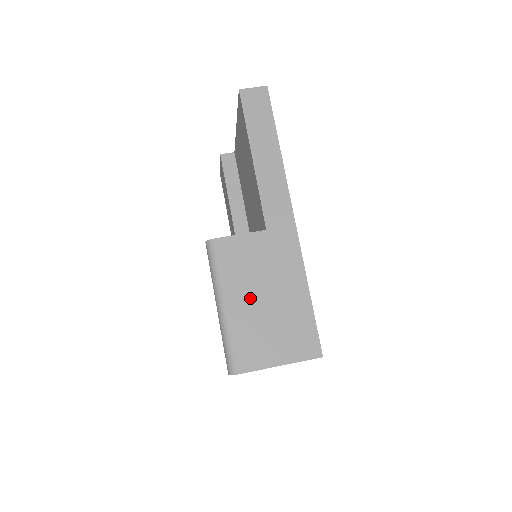
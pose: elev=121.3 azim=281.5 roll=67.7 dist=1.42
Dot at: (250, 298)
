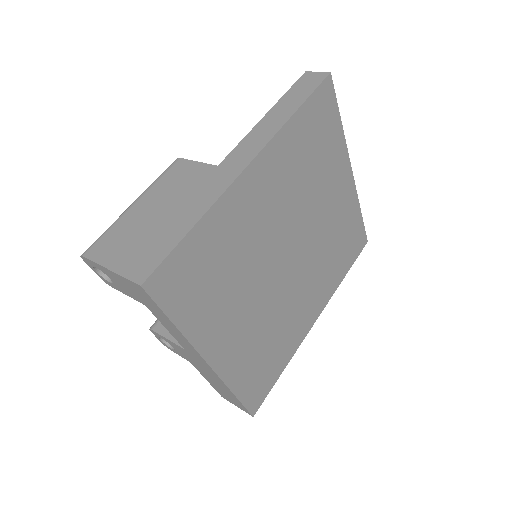
Dot at: (152, 207)
